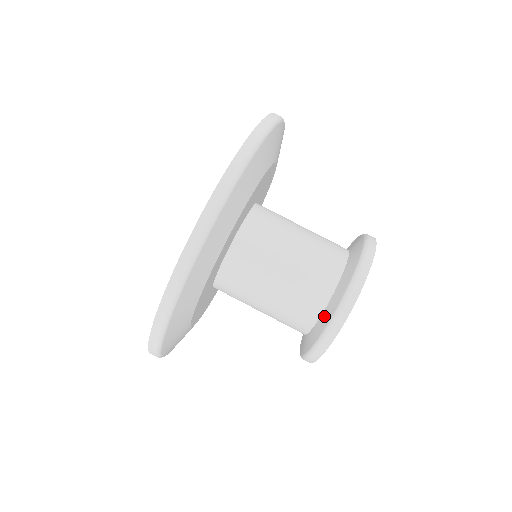
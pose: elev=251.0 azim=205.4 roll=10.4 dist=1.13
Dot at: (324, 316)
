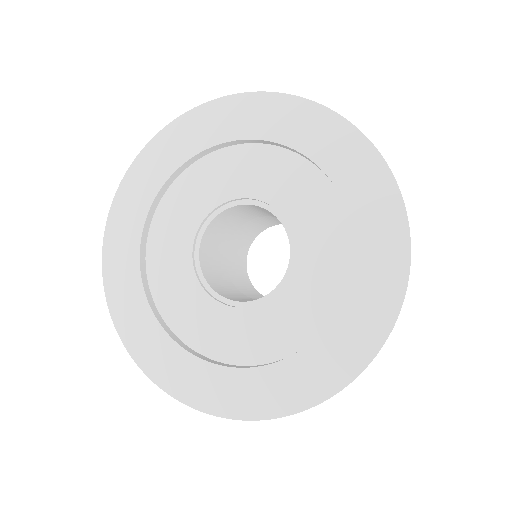
Dot at: occluded
